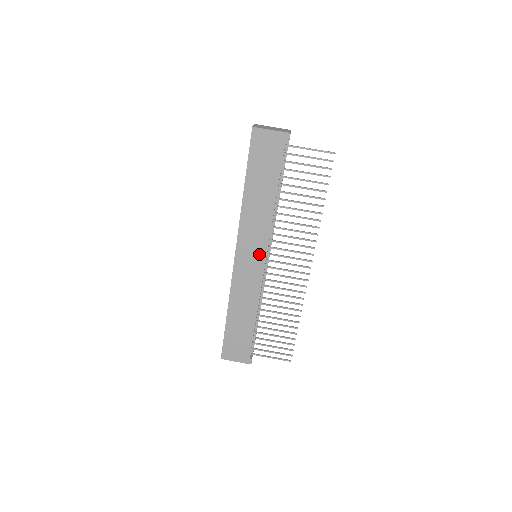
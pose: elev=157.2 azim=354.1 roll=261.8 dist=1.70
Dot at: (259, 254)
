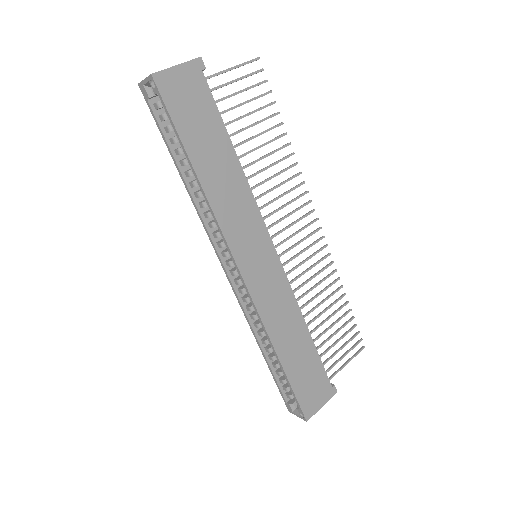
Dot at: (263, 246)
